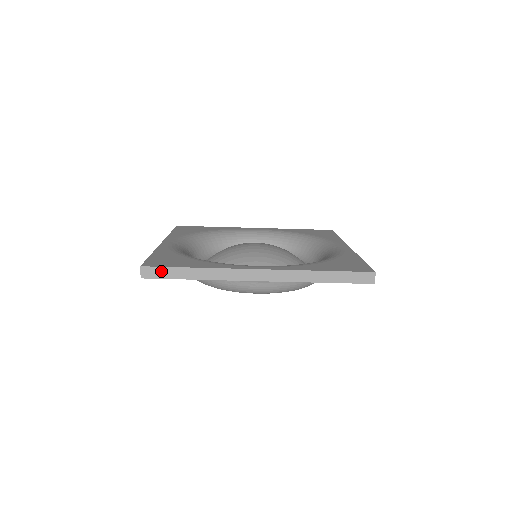
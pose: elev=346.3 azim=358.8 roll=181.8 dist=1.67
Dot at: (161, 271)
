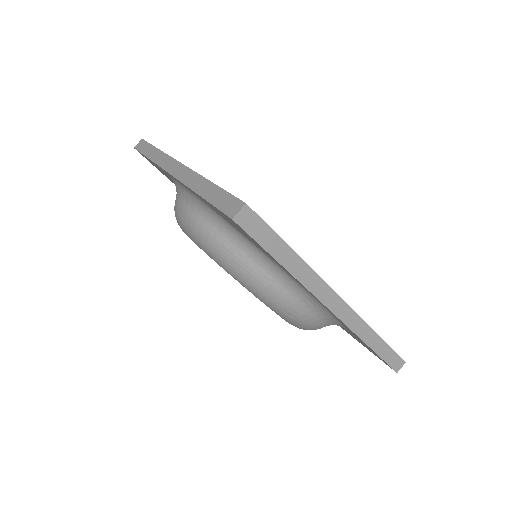
Dot at: (145, 145)
